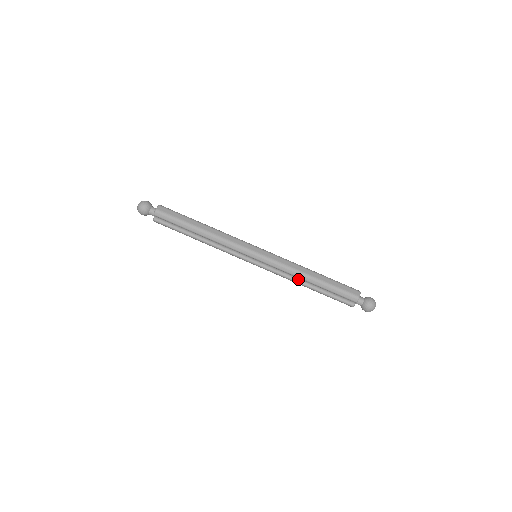
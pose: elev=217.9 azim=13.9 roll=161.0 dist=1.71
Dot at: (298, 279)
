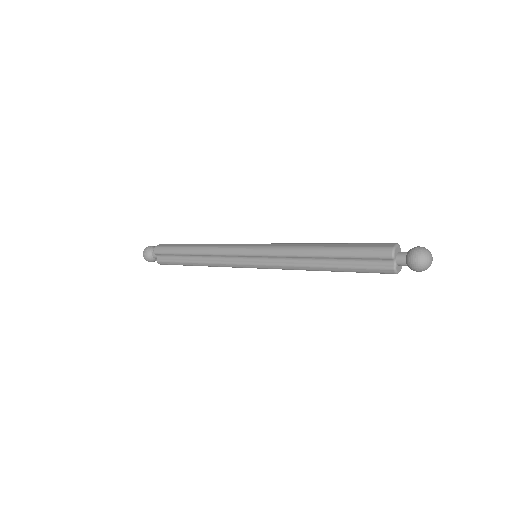
Dot at: (307, 261)
